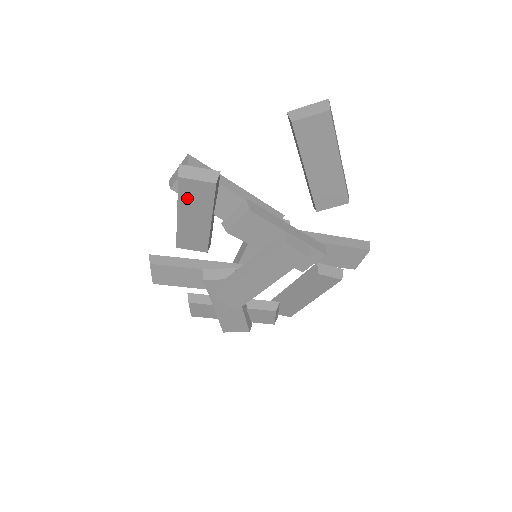
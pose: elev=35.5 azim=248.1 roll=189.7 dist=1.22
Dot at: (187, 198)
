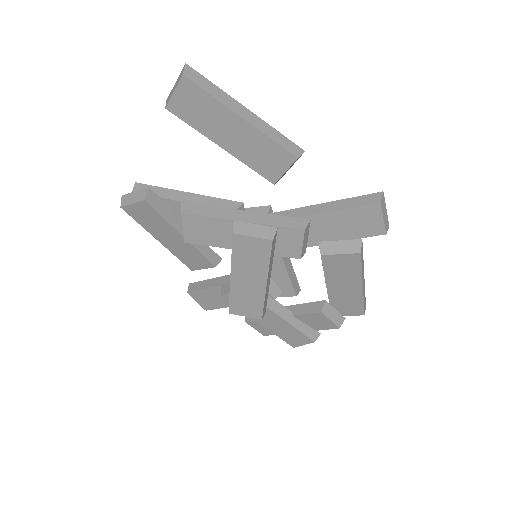
Dot at: (146, 223)
